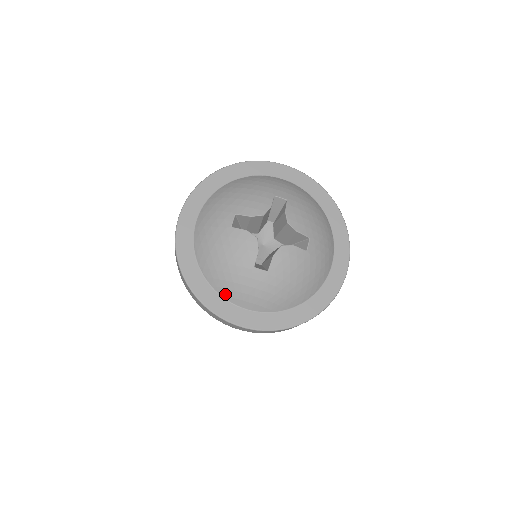
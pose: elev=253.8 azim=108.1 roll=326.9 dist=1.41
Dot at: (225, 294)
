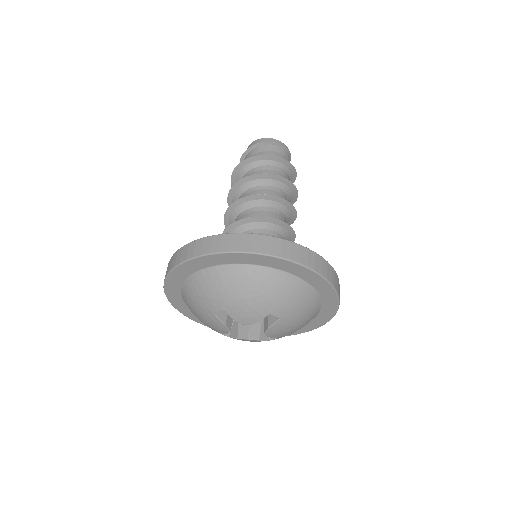
Dot at: occluded
